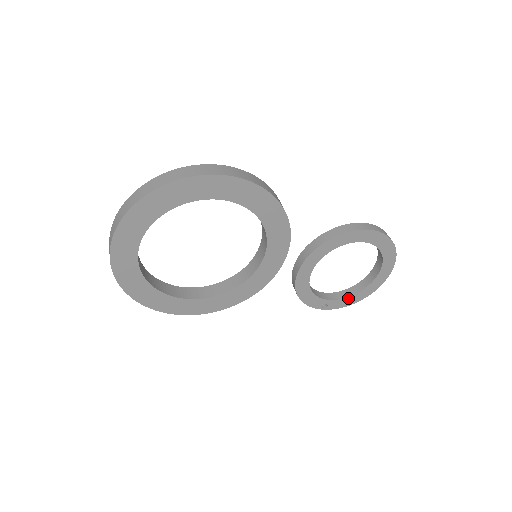
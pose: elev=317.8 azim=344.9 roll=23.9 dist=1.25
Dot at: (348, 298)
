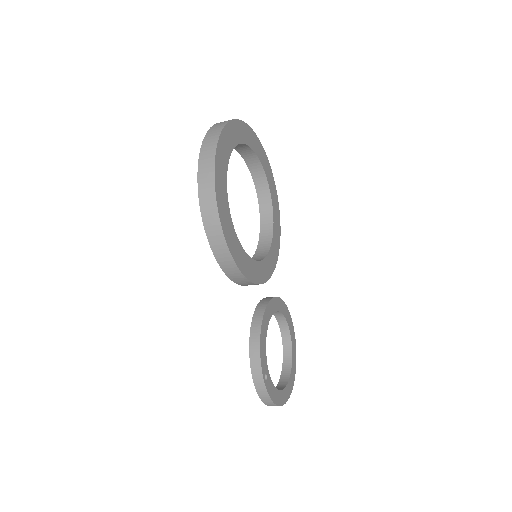
Dot at: (275, 389)
